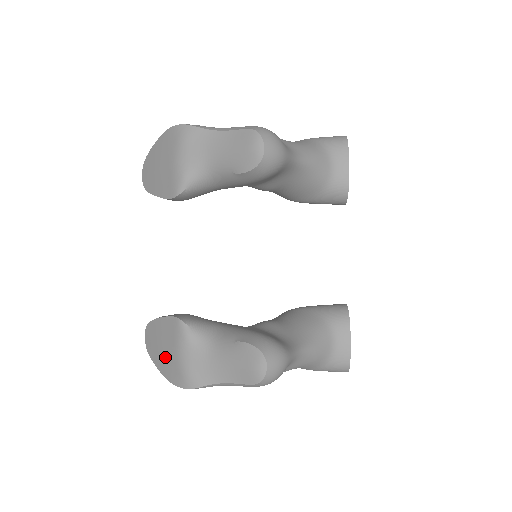
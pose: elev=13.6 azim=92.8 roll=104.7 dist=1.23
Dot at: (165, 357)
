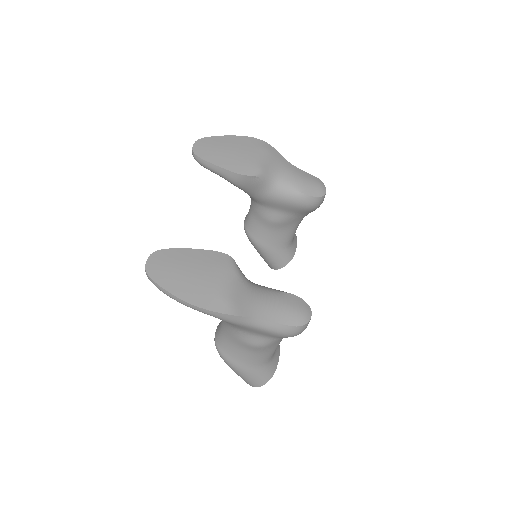
Dot at: (194, 281)
